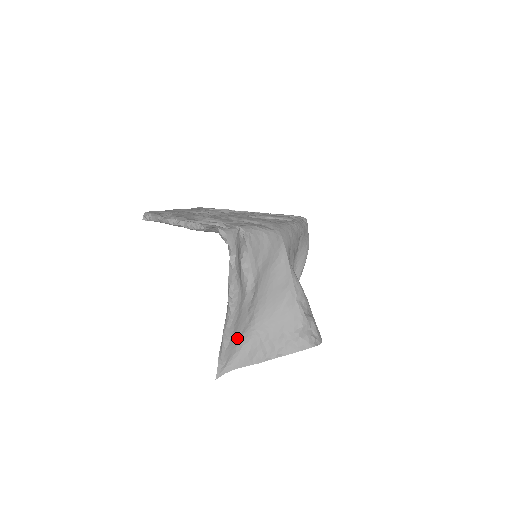
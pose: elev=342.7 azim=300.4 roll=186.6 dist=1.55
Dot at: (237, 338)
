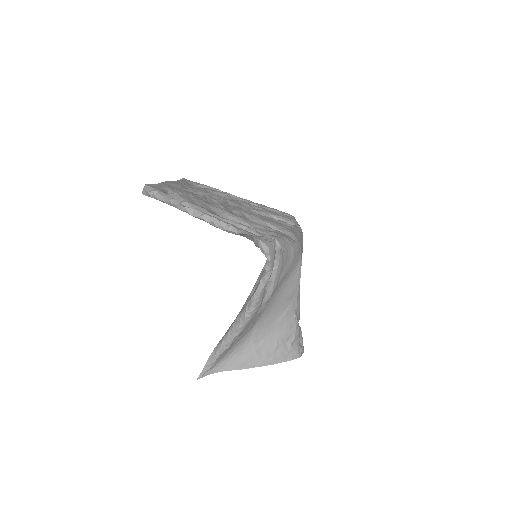
Dot at: (234, 344)
